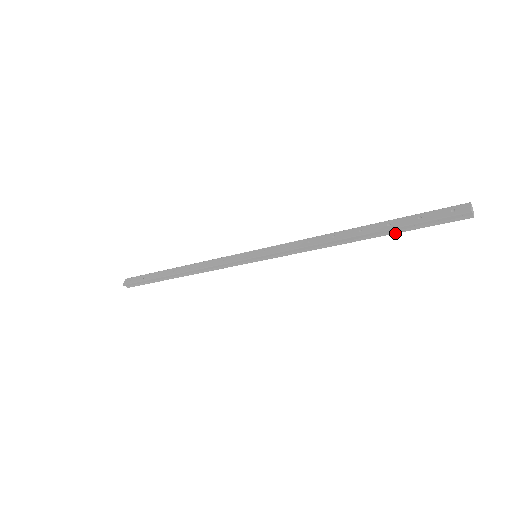
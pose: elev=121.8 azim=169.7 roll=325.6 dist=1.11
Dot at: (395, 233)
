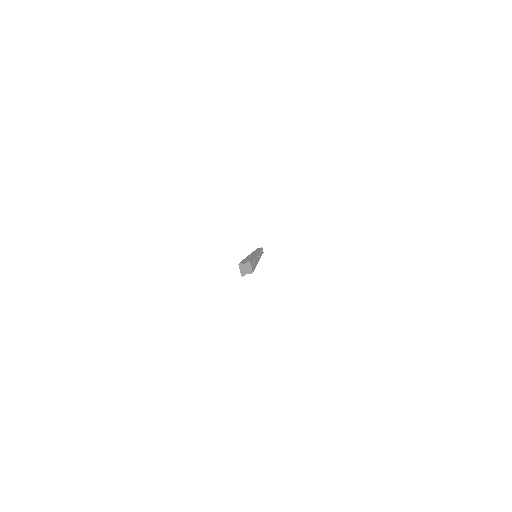
Dot at: occluded
